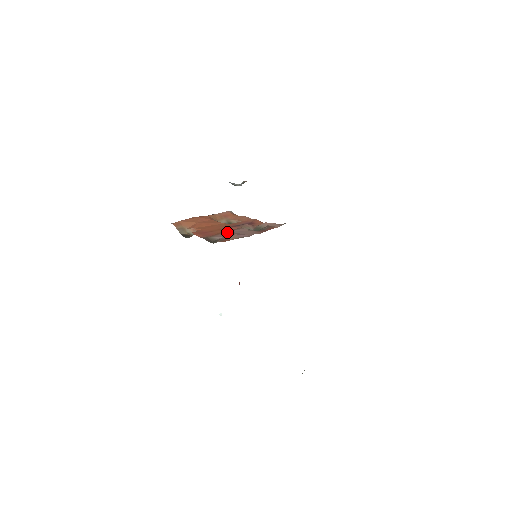
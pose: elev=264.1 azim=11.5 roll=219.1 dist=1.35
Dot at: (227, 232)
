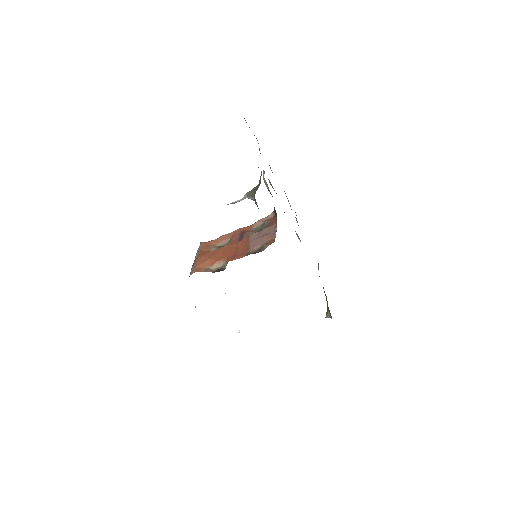
Dot at: (251, 242)
